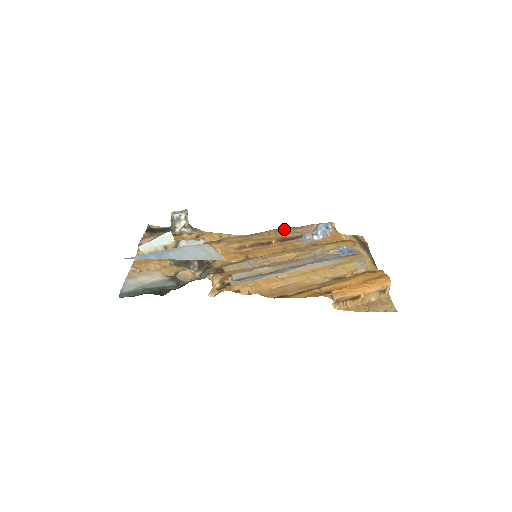
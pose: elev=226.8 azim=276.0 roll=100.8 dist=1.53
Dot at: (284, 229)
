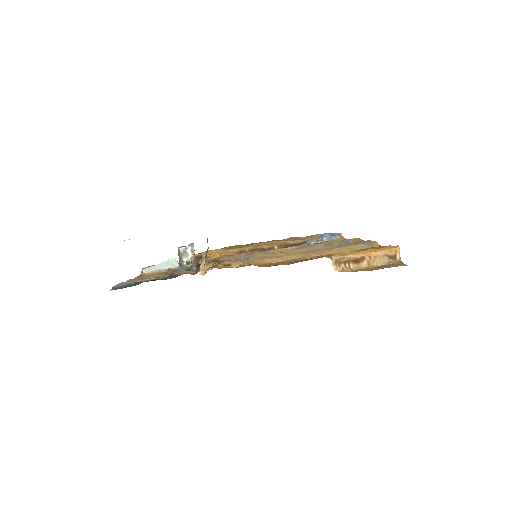
Dot at: (287, 238)
